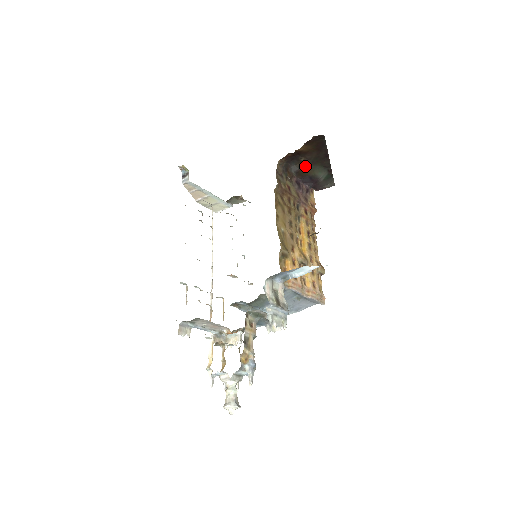
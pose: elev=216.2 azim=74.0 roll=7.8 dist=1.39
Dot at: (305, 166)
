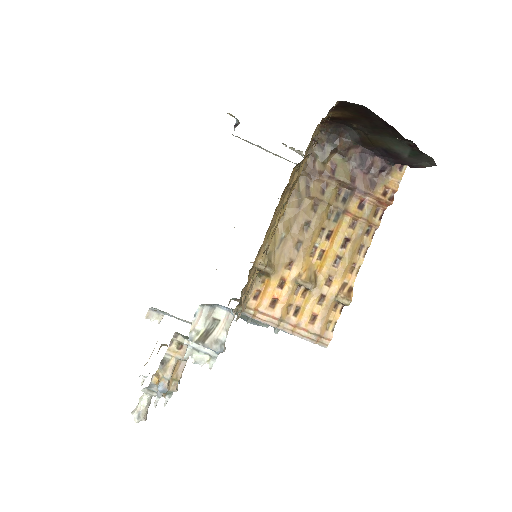
Dot at: (367, 134)
